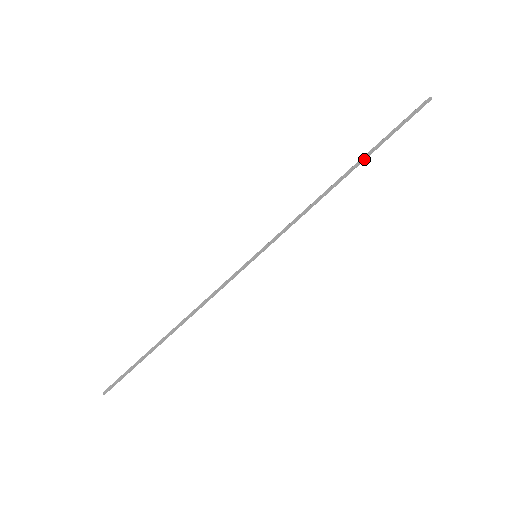
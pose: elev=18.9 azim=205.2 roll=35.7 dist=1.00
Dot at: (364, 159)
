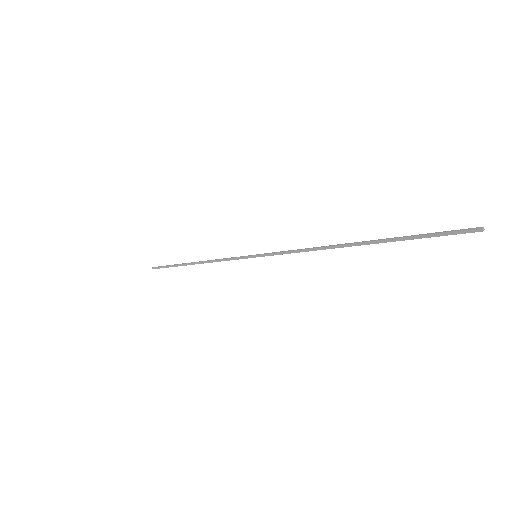
Dot at: (374, 243)
